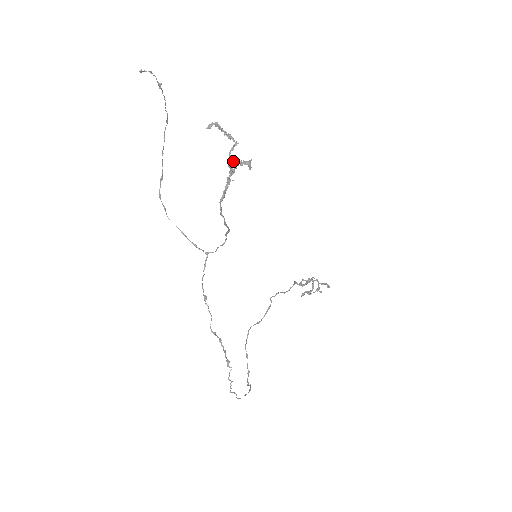
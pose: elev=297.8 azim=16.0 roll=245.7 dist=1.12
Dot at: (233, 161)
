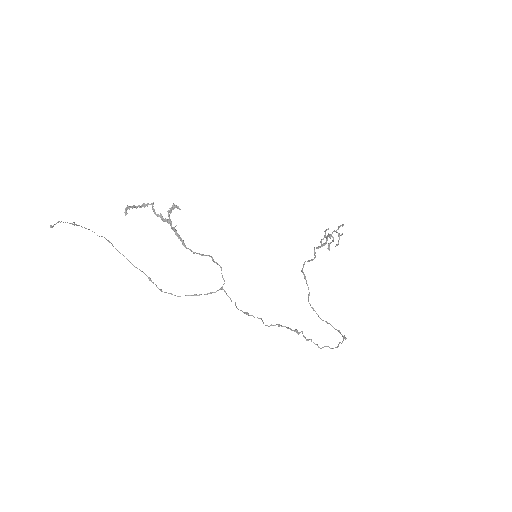
Dot at: (161, 215)
